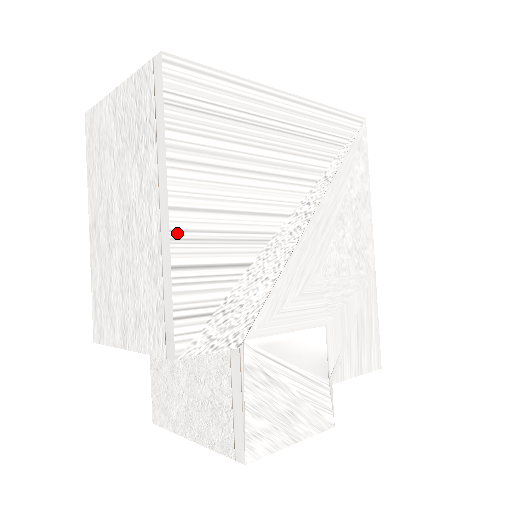
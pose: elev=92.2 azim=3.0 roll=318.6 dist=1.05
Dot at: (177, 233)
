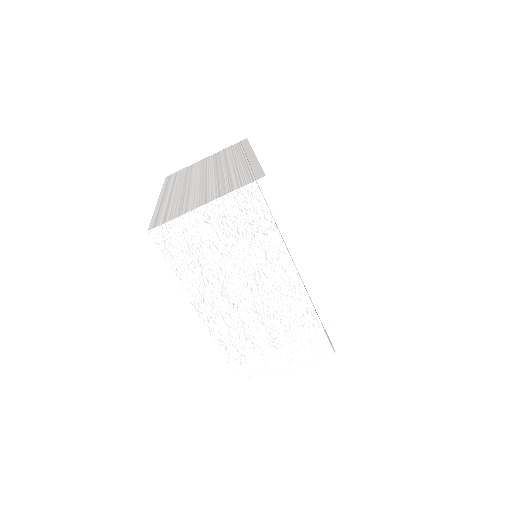
Dot at: occluded
